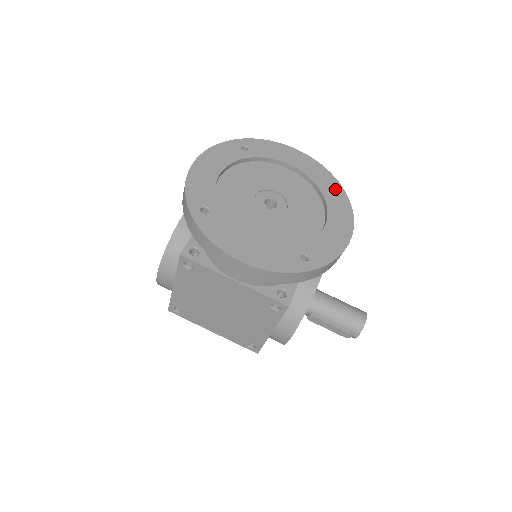
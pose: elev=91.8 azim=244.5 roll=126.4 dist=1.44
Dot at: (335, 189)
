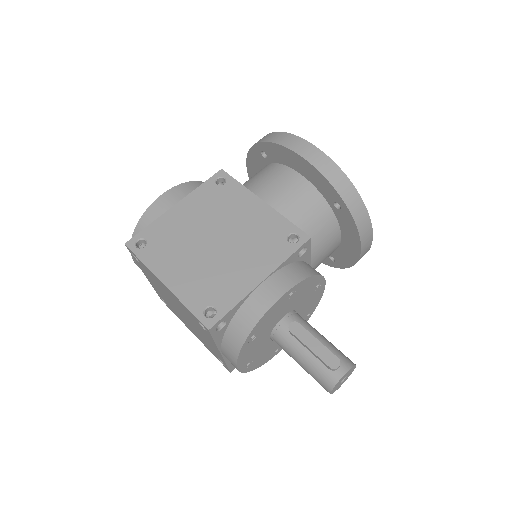
Dot at: occluded
